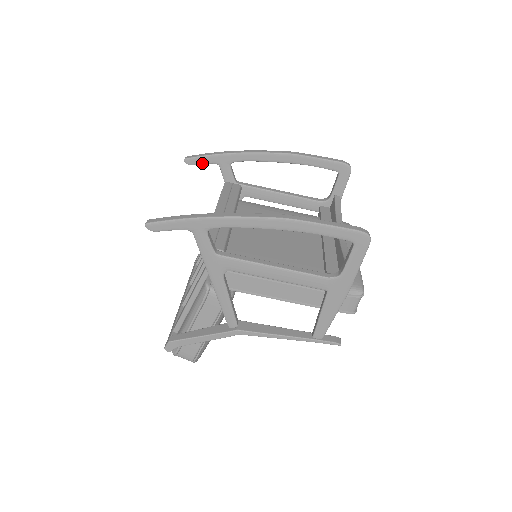
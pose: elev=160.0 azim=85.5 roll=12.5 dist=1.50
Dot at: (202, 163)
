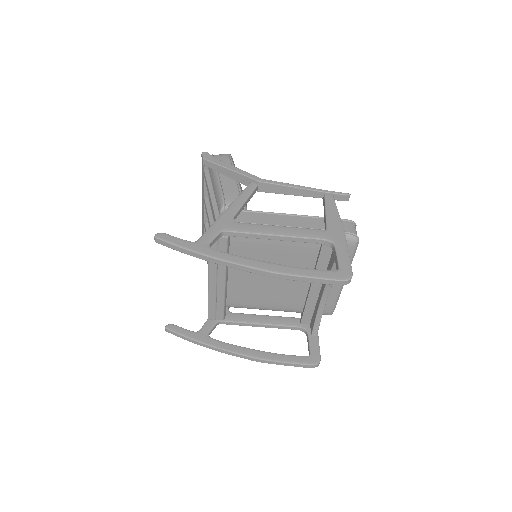
Dot at: occluded
